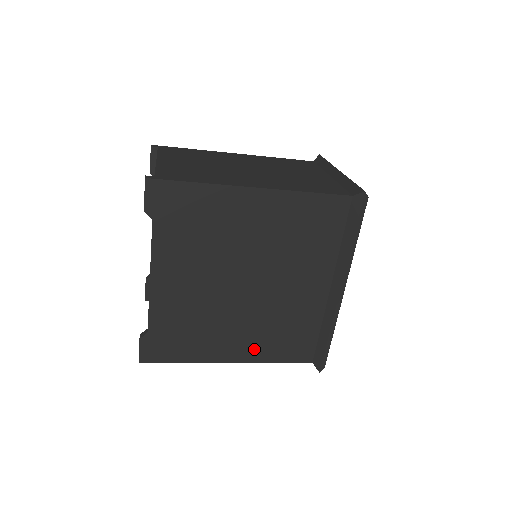
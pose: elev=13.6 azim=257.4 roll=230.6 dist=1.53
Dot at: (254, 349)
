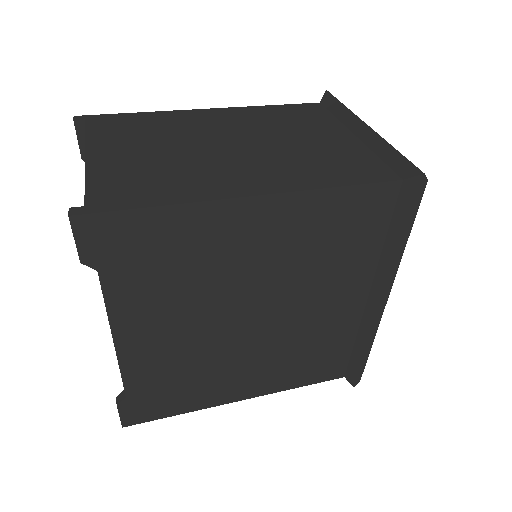
Dot at: (271, 381)
